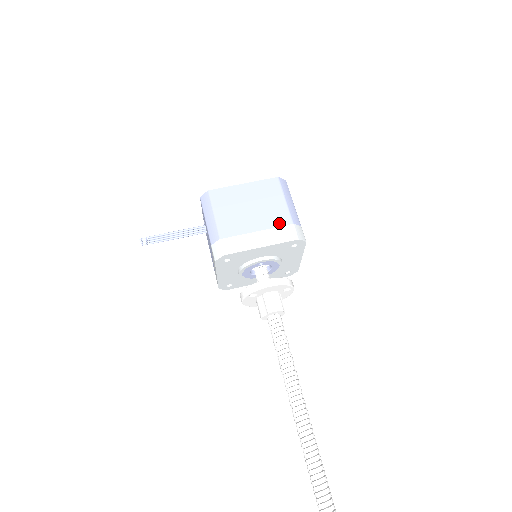
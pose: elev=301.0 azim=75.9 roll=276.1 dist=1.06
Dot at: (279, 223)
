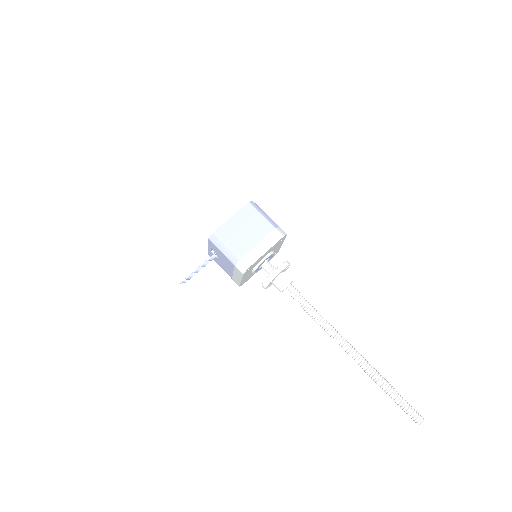
Dot at: (267, 232)
